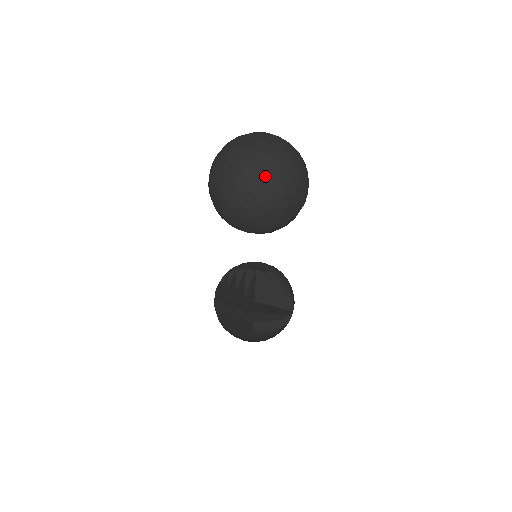
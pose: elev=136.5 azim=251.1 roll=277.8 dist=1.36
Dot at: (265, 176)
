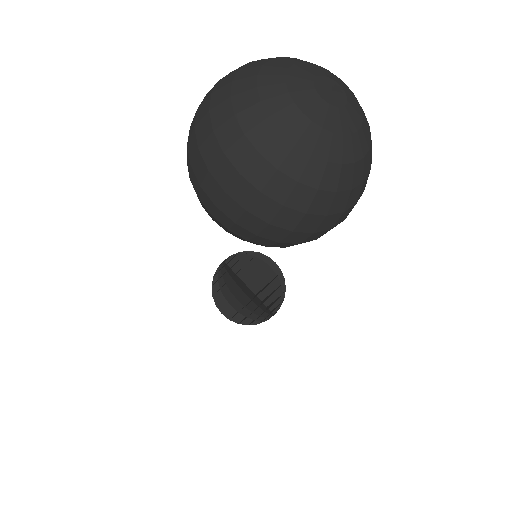
Dot at: occluded
